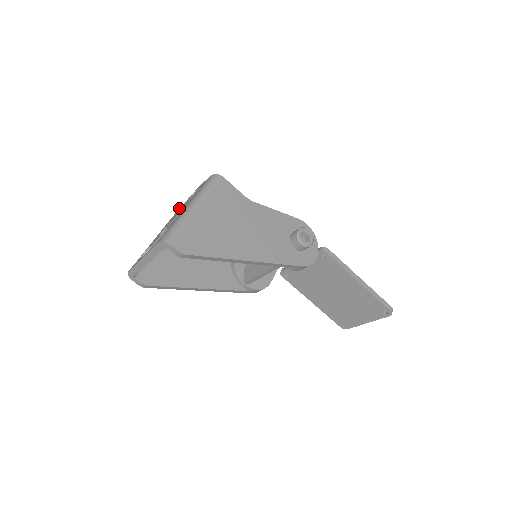
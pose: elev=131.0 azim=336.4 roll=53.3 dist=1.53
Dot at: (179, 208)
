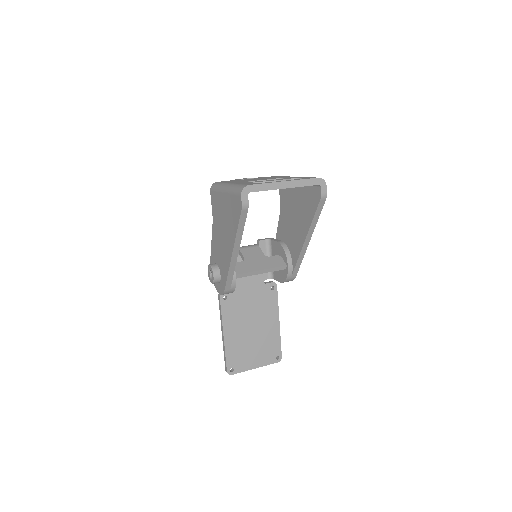
Dot at: (222, 181)
